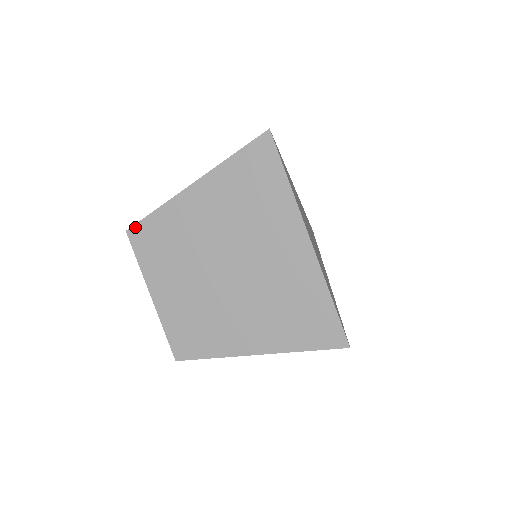
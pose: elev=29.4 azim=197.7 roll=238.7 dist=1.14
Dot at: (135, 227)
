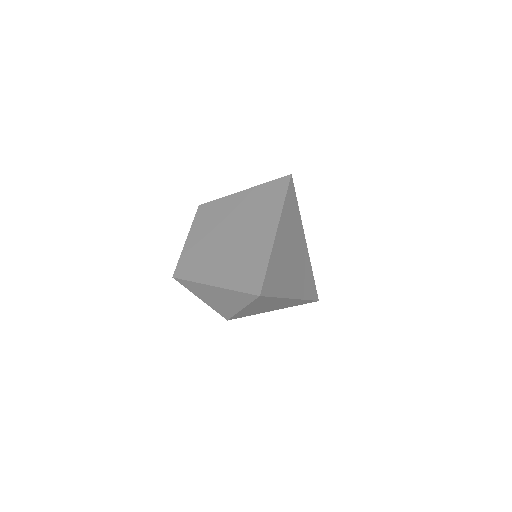
Dot at: (204, 204)
